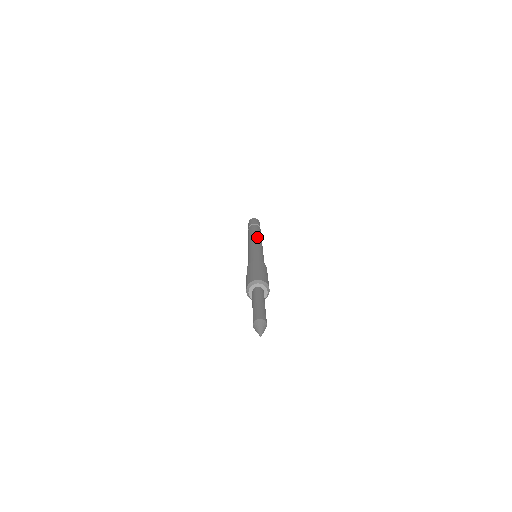
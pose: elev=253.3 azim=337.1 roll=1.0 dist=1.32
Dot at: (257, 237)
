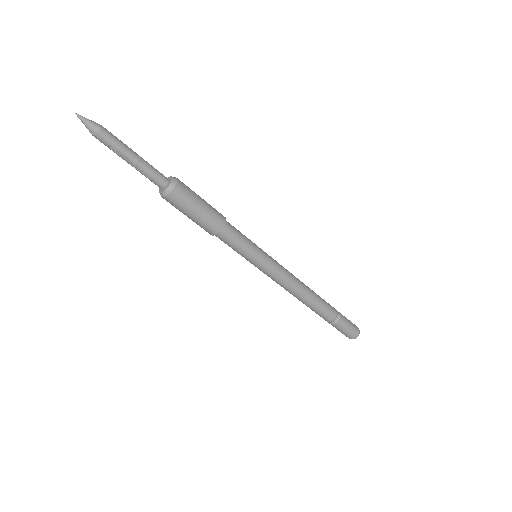
Dot at: occluded
